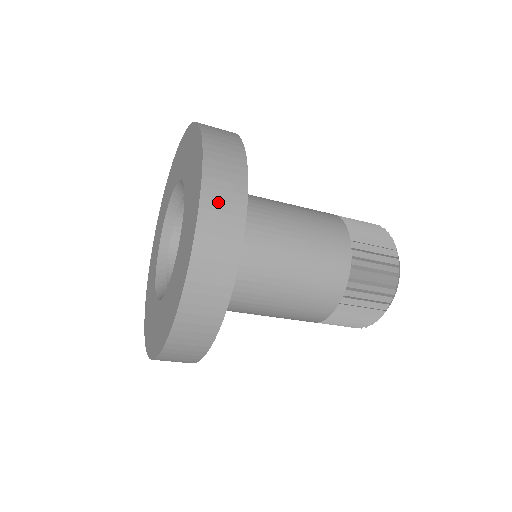
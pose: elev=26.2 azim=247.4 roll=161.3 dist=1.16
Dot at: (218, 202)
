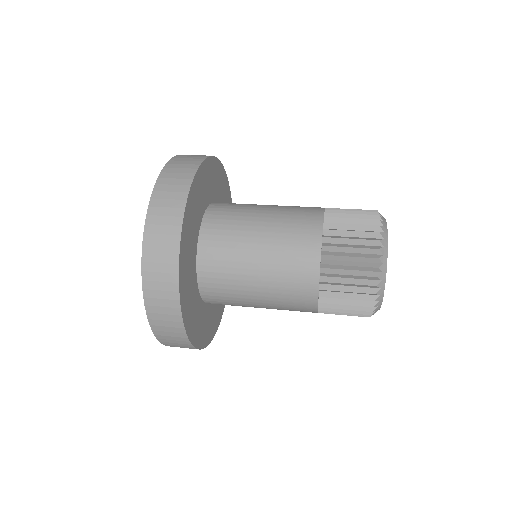
Dot at: (172, 343)
